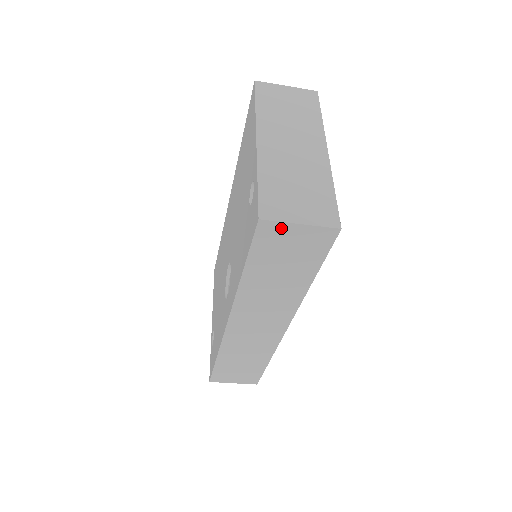
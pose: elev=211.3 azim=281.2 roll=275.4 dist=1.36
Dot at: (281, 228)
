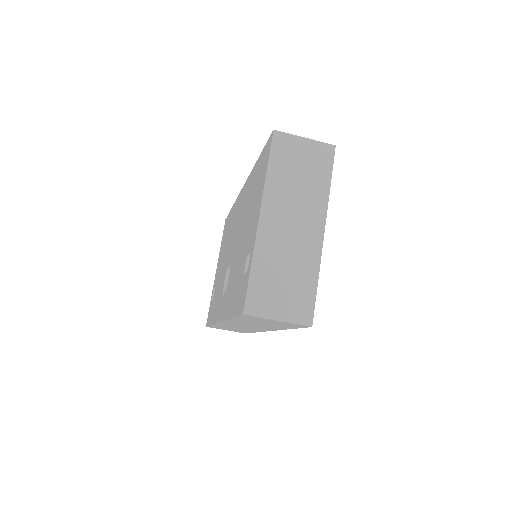
Dot at: (262, 318)
